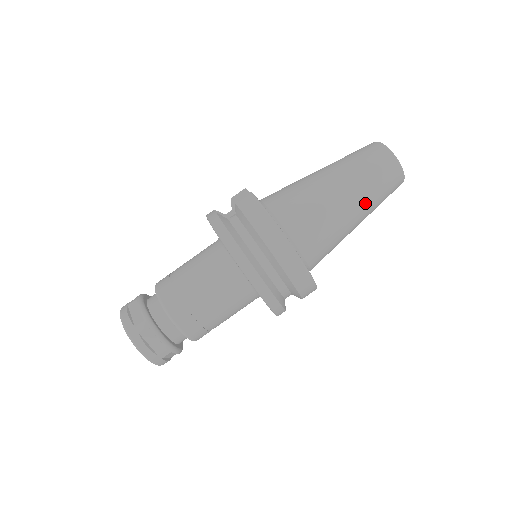
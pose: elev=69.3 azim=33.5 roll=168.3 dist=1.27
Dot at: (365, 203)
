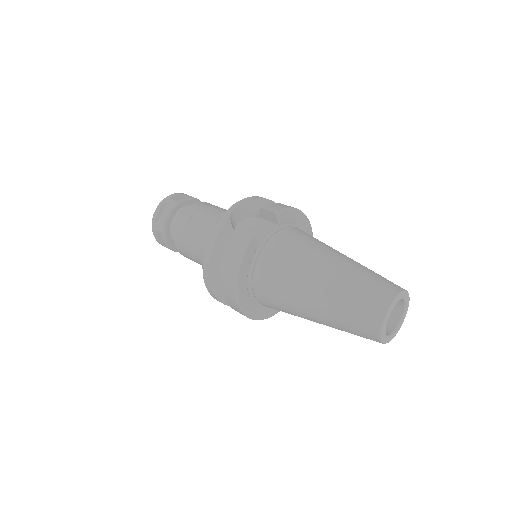
Dot at: (329, 325)
